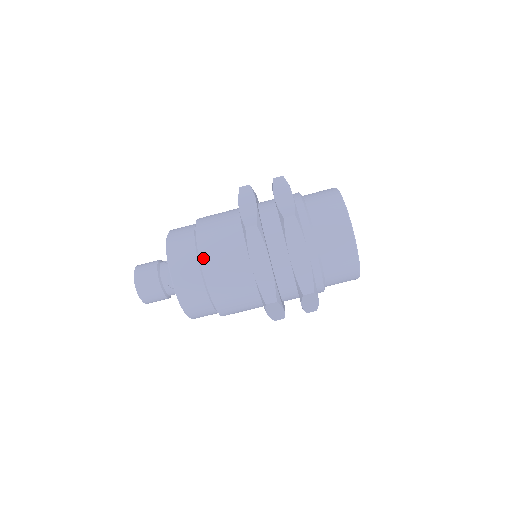
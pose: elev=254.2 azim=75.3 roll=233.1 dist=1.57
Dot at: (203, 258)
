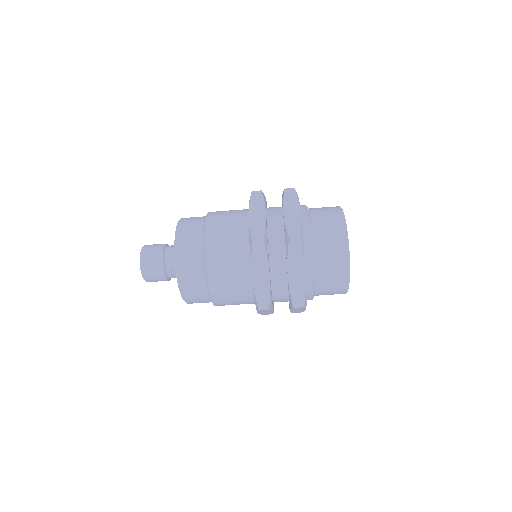
Dot at: (208, 258)
